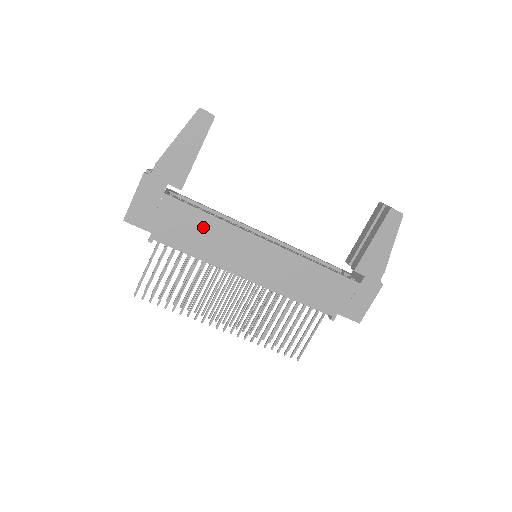
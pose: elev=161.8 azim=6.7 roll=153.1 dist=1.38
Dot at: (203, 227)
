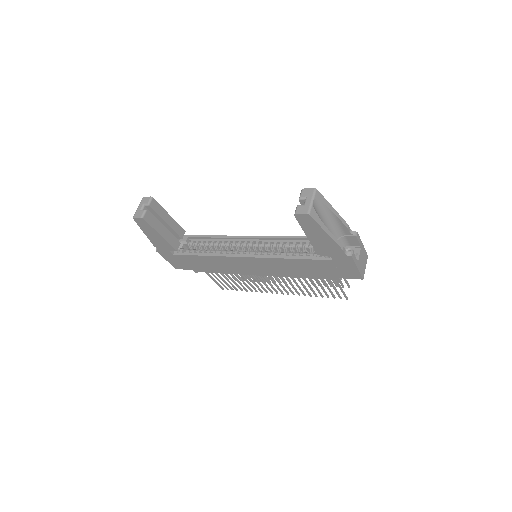
Dot at: (207, 261)
